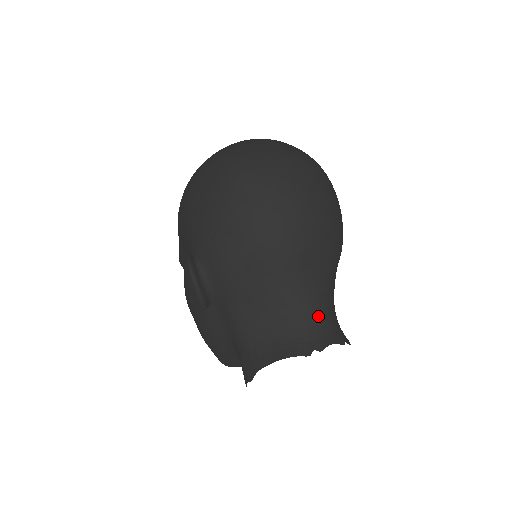
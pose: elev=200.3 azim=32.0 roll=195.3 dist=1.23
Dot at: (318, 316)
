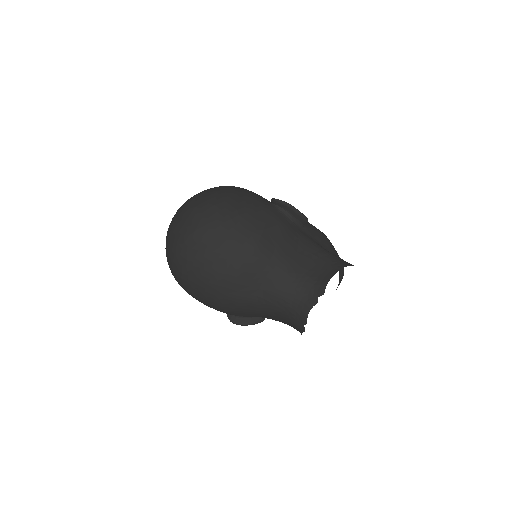
Dot at: (288, 303)
